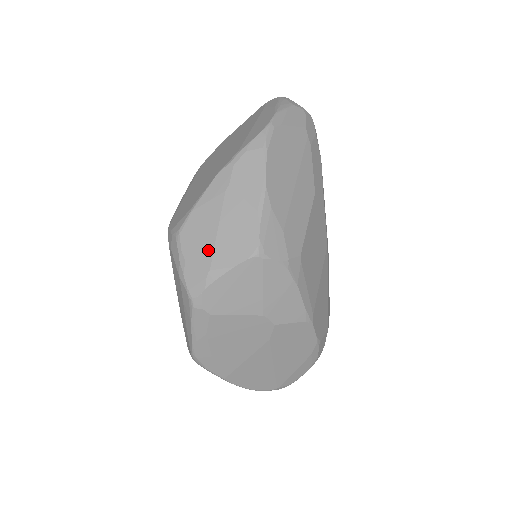
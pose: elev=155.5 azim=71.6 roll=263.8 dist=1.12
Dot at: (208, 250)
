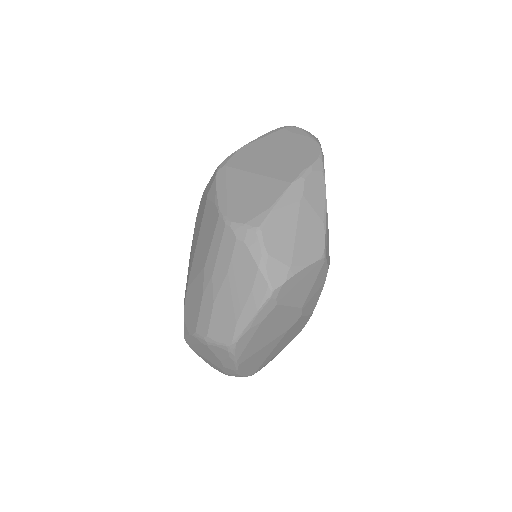
Dot at: (289, 248)
